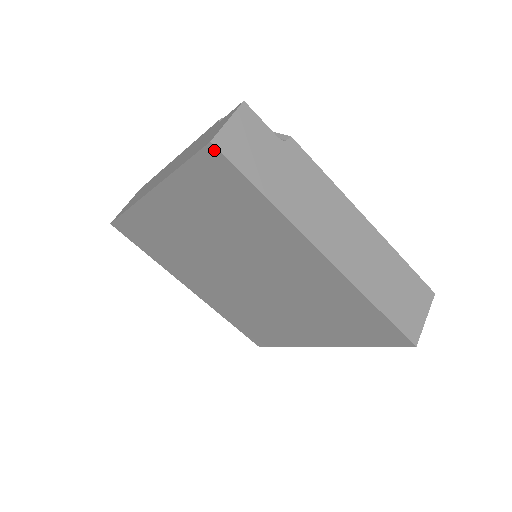
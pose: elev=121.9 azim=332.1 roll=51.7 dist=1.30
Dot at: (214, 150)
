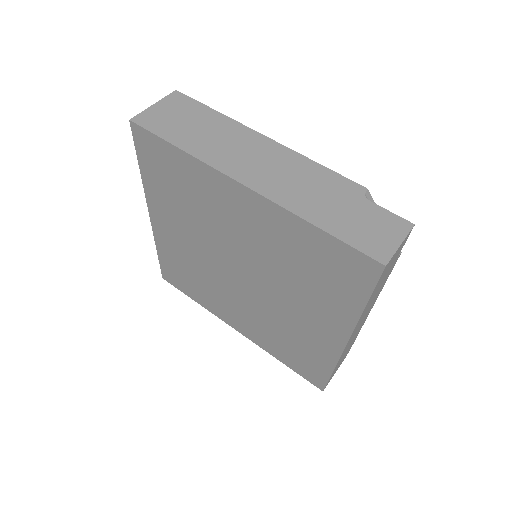
Dot at: (379, 268)
